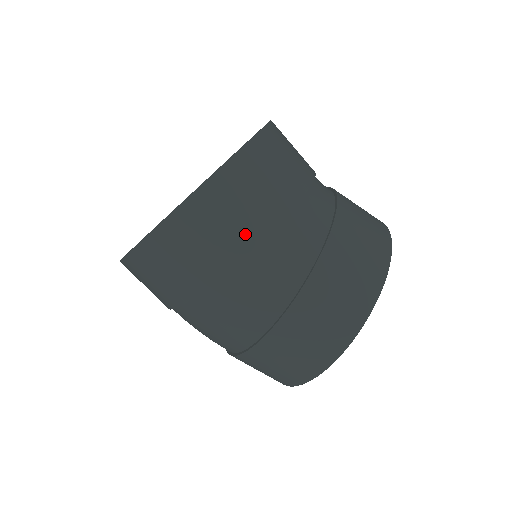
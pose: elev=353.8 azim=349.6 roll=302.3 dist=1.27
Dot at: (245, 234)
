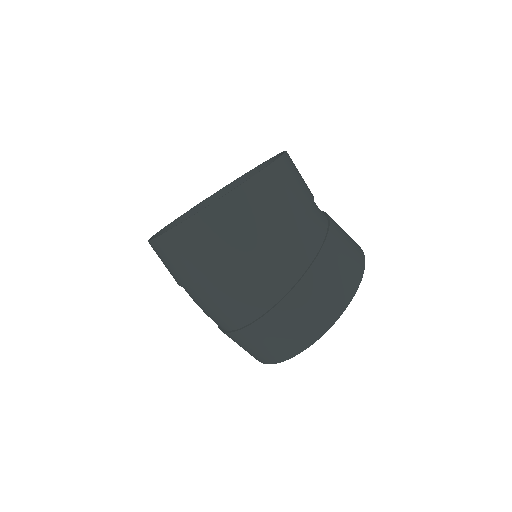
Dot at: (272, 223)
